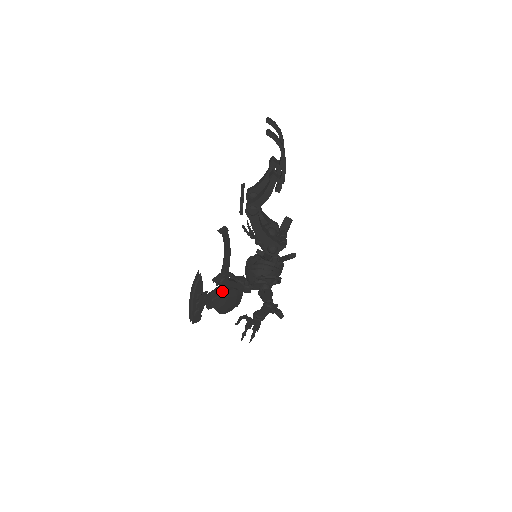
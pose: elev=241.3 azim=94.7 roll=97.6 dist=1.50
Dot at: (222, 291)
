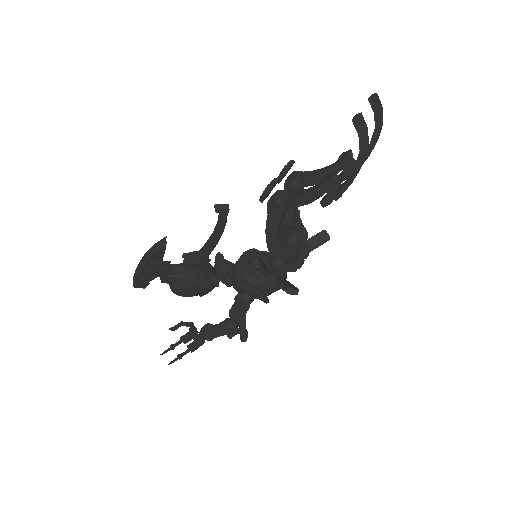
Dot at: (189, 272)
